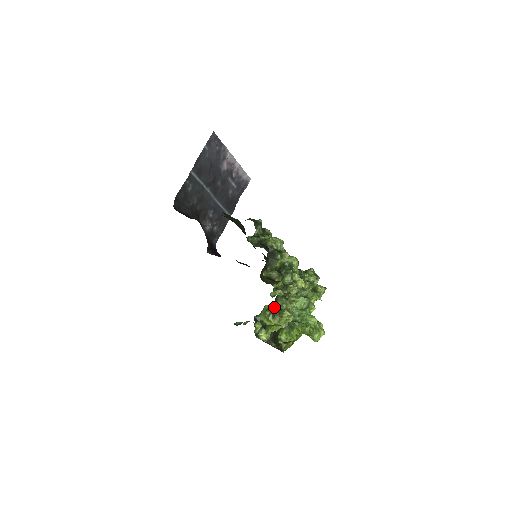
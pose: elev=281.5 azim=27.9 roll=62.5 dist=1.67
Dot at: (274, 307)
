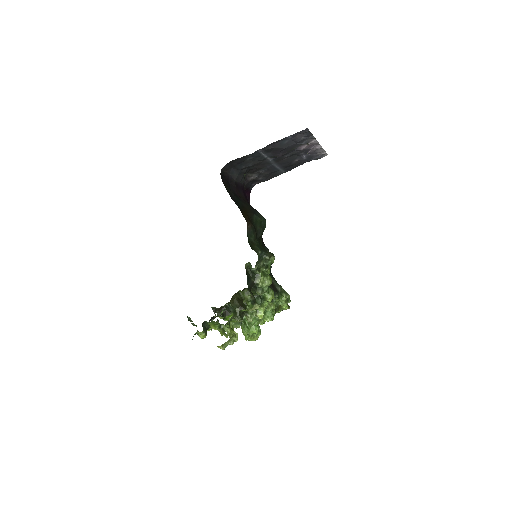
Dot at: occluded
